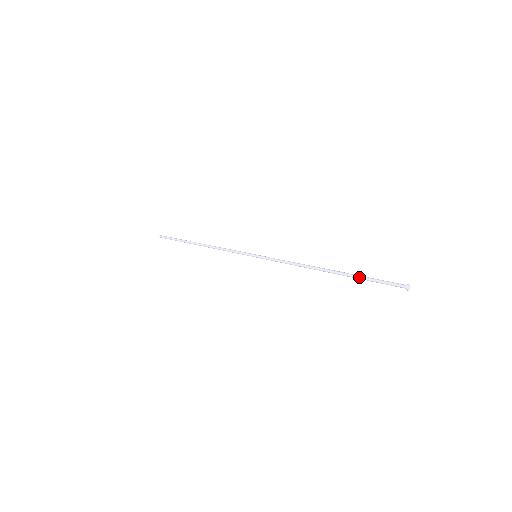
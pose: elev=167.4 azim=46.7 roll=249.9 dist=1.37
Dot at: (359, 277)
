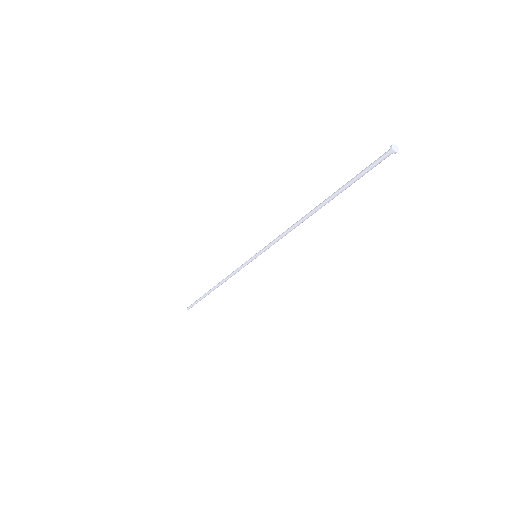
Dot at: occluded
